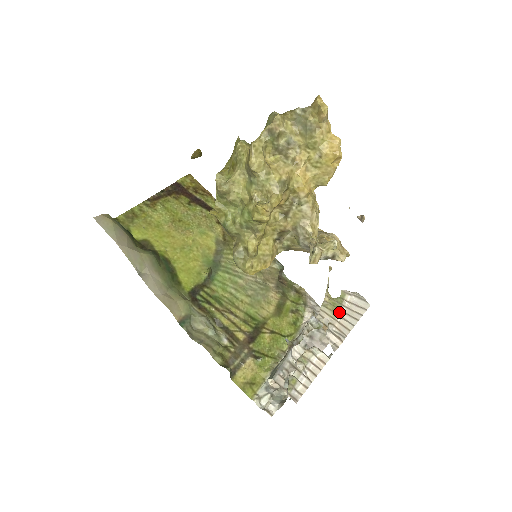
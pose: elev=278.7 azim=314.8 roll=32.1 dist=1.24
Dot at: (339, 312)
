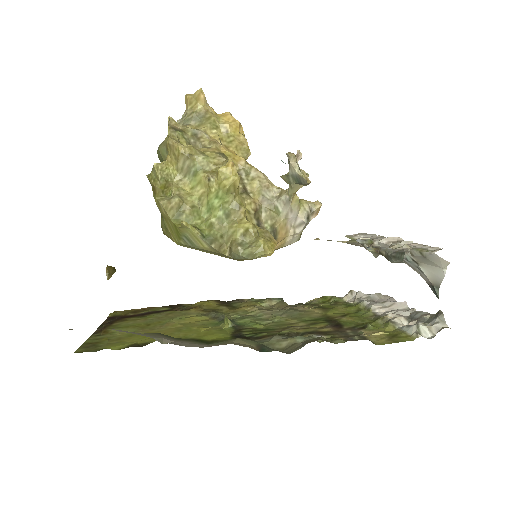
Dot at: occluded
